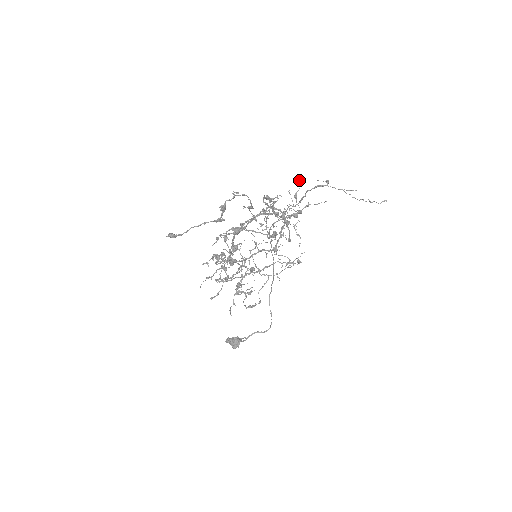
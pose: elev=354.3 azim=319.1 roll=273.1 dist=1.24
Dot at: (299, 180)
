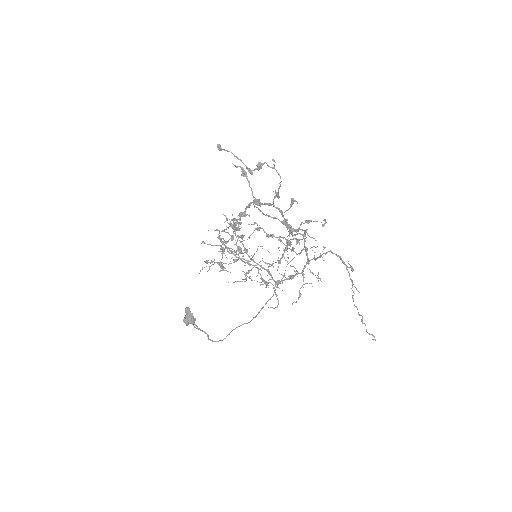
Dot at: (324, 219)
